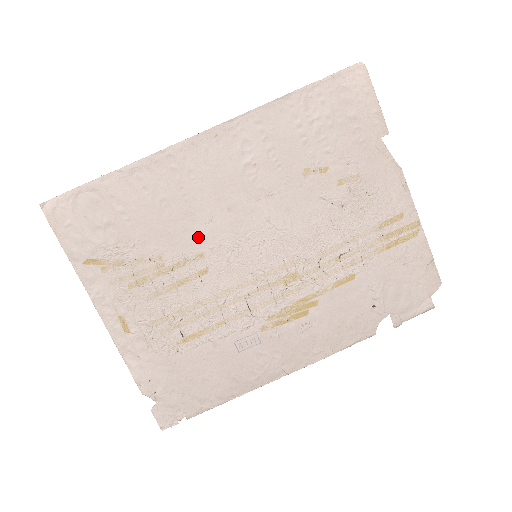
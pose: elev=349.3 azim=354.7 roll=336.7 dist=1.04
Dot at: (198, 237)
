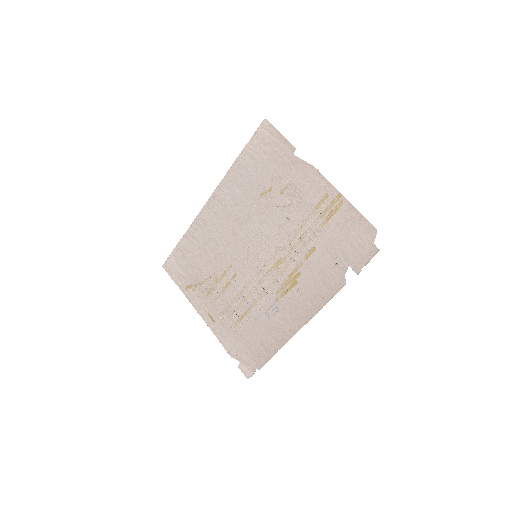
Dot at: (226, 256)
